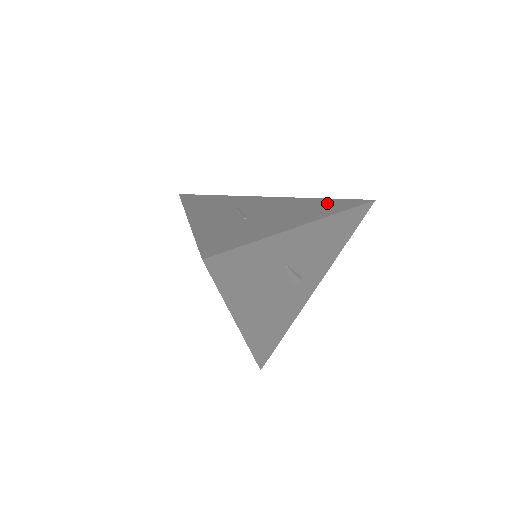
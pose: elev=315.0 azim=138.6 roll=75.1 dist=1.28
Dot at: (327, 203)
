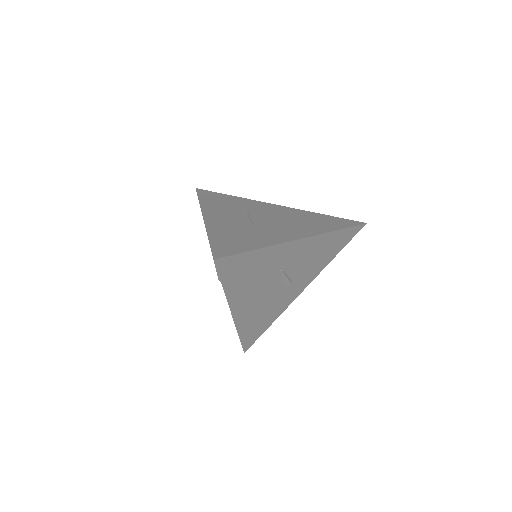
Dot at: (324, 220)
